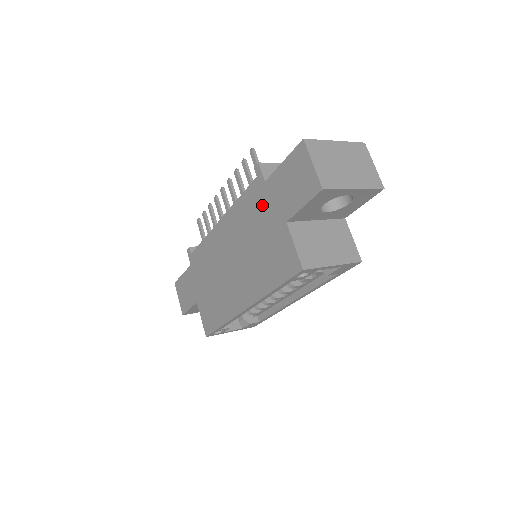
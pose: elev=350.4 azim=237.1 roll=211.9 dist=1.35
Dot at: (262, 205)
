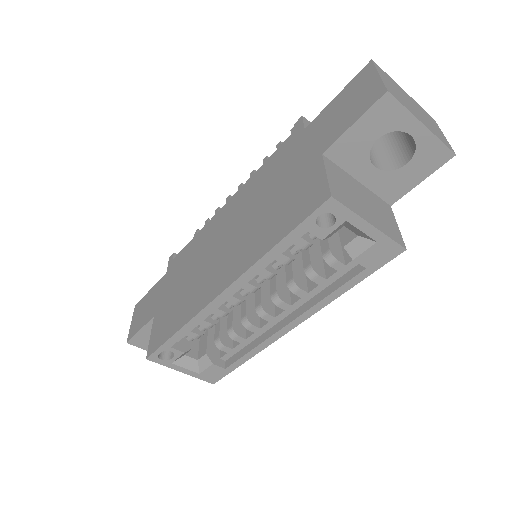
Dot at: (292, 154)
